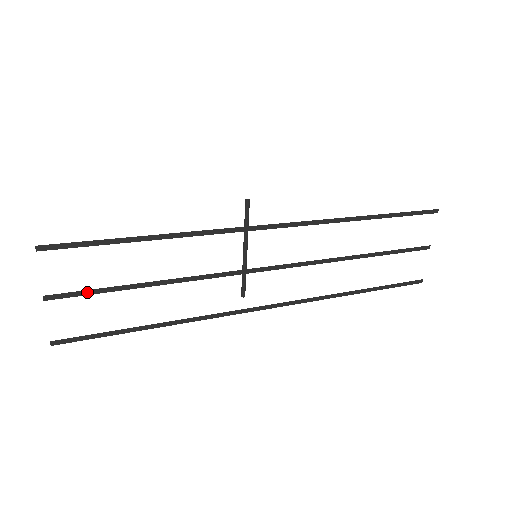
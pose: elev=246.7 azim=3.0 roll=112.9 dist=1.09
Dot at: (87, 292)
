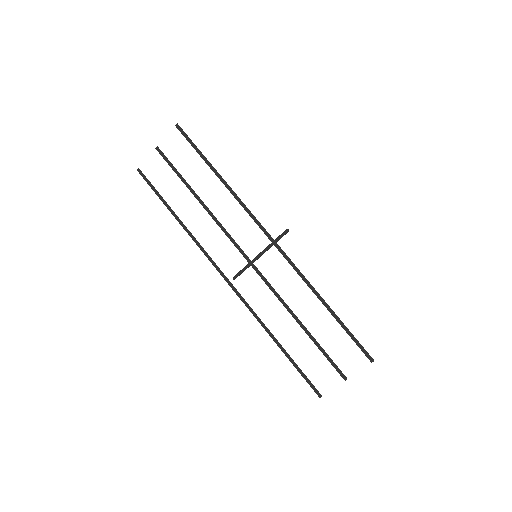
Dot at: (171, 165)
